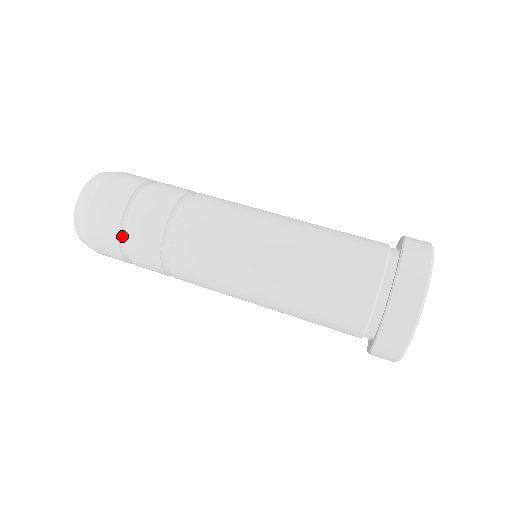
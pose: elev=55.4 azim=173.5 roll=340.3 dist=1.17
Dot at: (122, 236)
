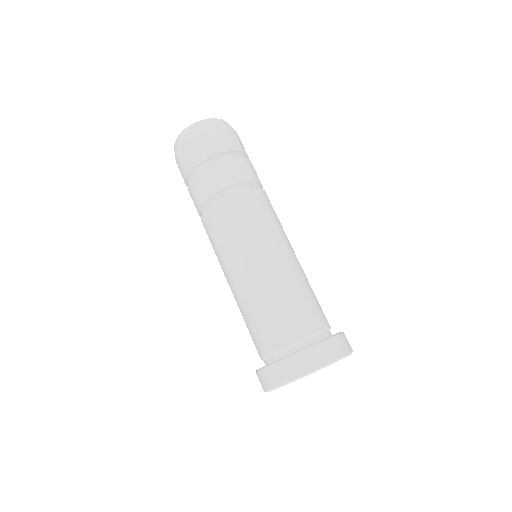
Dot at: occluded
